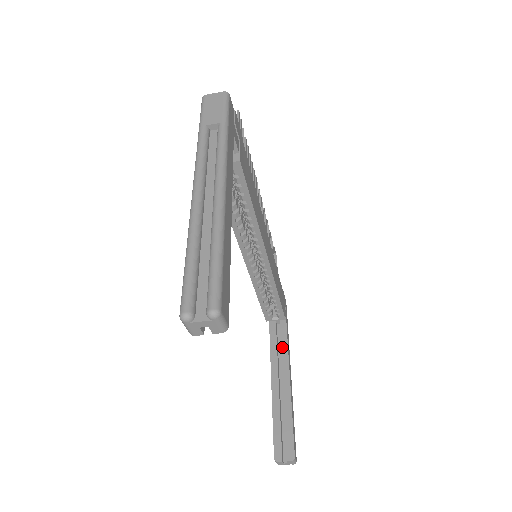
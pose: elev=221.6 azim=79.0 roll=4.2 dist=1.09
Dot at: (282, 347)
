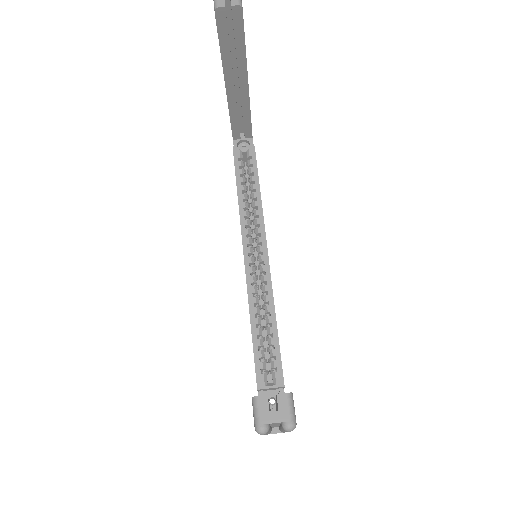
Dot at: occluded
